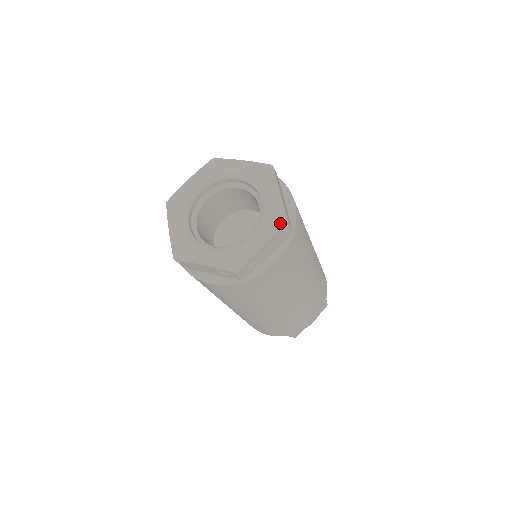
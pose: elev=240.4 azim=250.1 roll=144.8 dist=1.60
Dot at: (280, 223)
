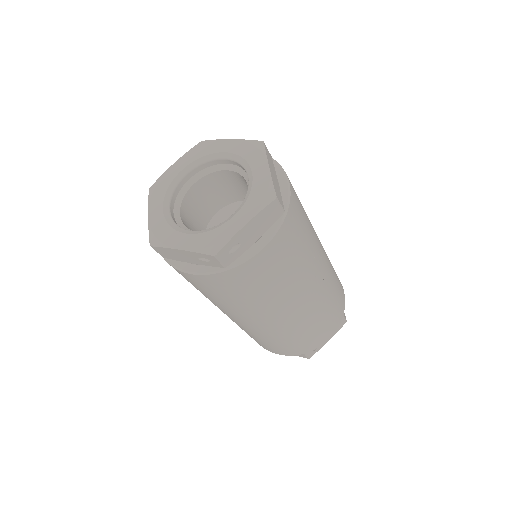
Dot at: (267, 199)
